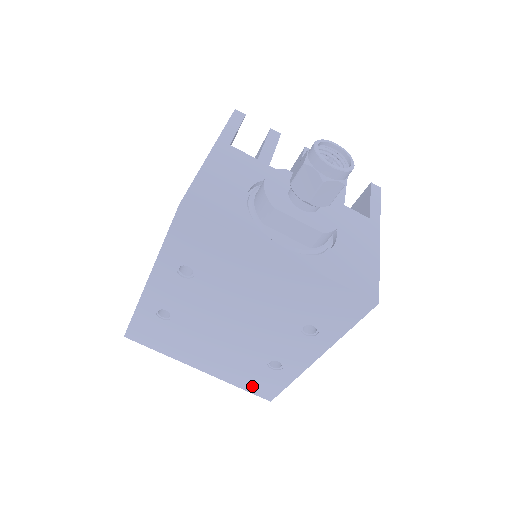
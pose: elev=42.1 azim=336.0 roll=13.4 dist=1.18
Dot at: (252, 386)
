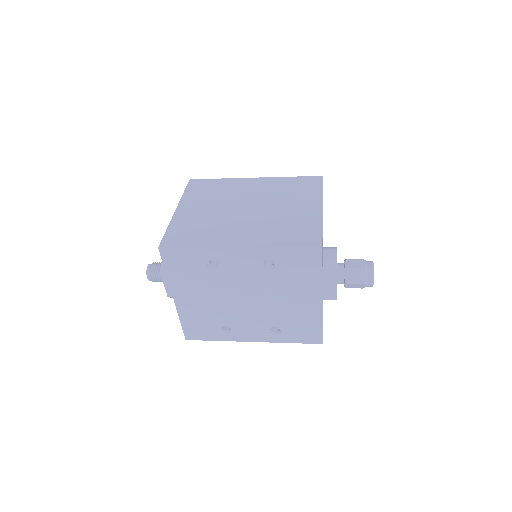
Dot at: (191, 327)
